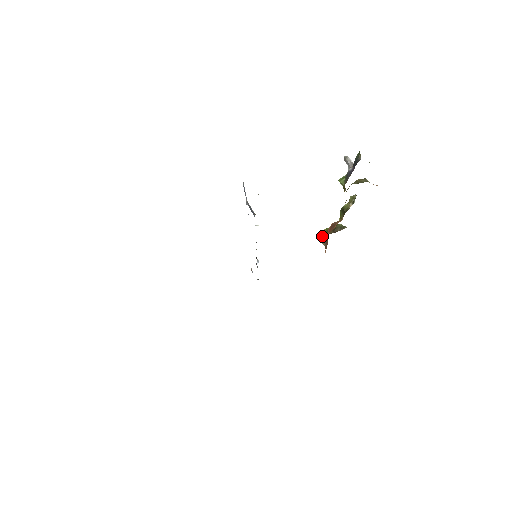
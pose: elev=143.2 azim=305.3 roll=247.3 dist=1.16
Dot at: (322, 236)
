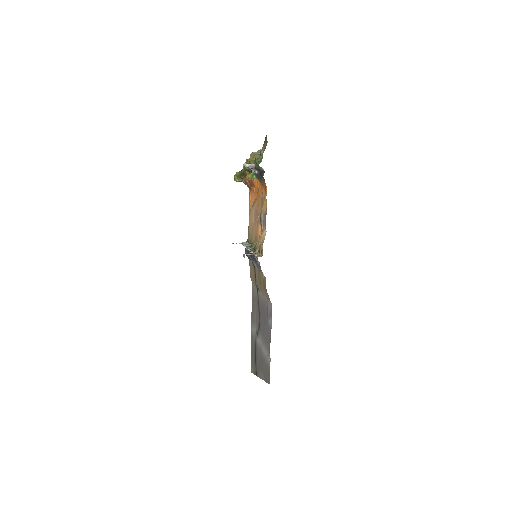
Dot at: occluded
